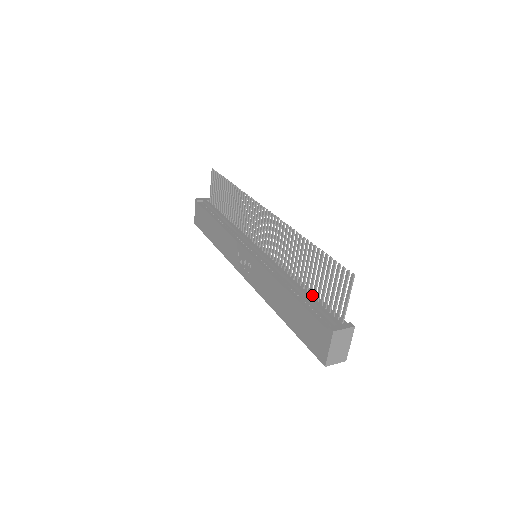
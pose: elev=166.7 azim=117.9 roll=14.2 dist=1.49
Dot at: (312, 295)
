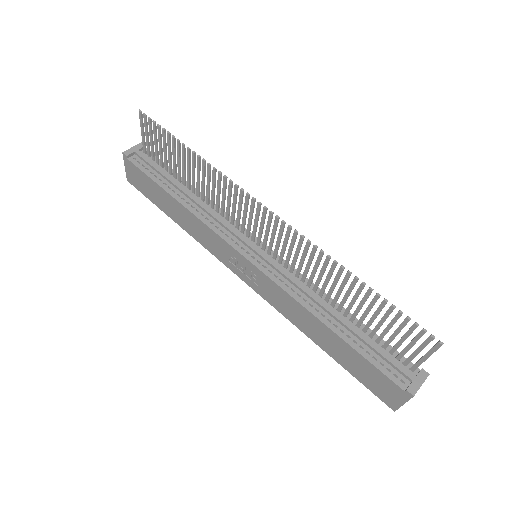
Dot at: (362, 330)
